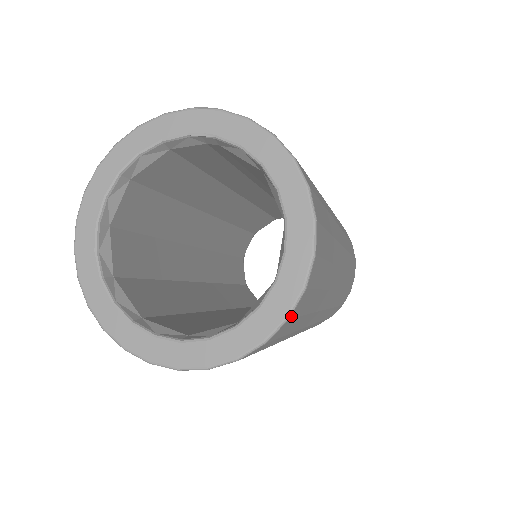
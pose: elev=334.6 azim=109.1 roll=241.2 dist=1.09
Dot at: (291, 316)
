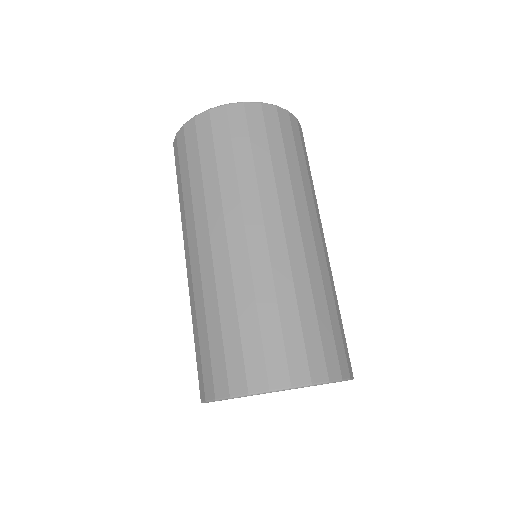
Dot at: (228, 106)
